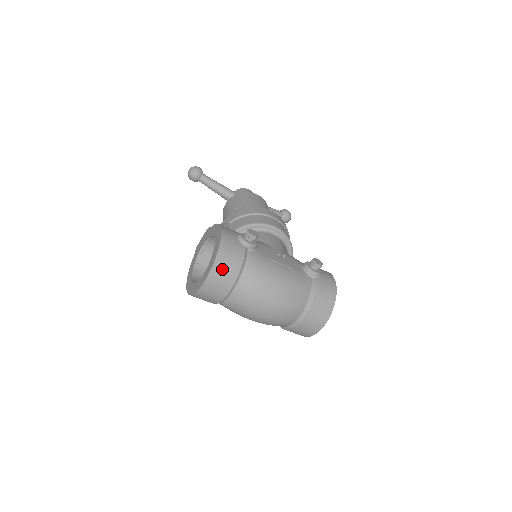
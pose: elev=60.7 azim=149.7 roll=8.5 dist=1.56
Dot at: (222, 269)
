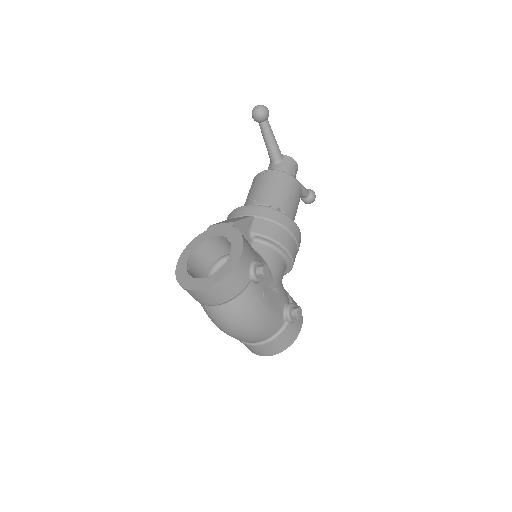
Dot at: (218, 291)
